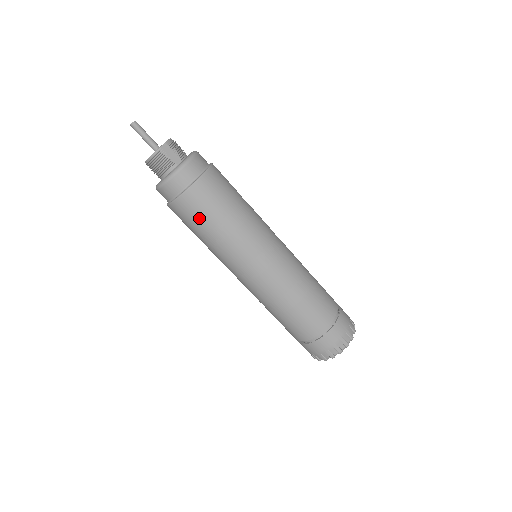
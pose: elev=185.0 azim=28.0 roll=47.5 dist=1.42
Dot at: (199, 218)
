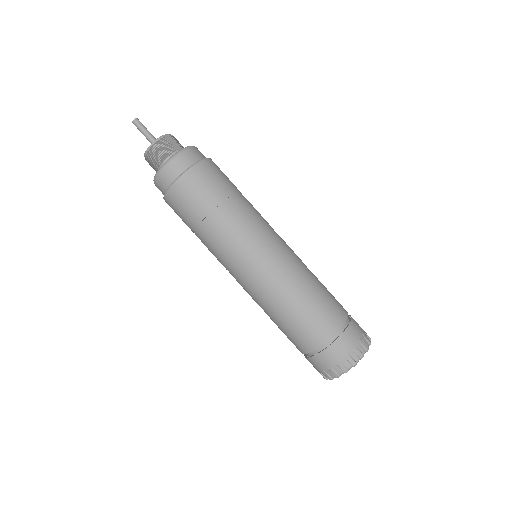
Dot at: (202, 197)
